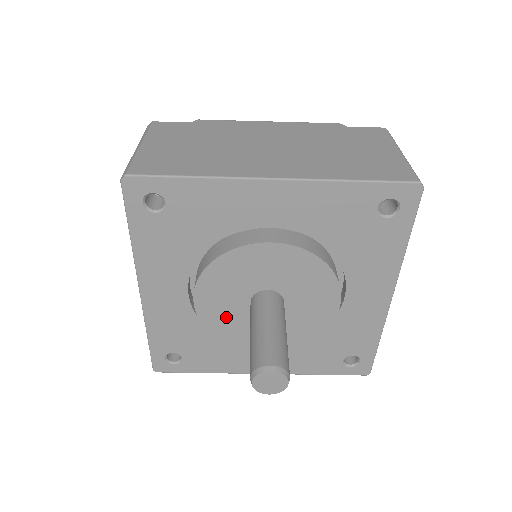
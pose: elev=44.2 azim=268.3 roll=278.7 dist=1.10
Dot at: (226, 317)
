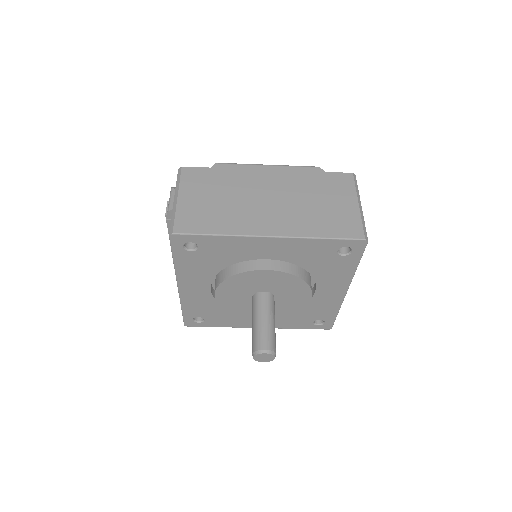
Dot at: (236, 304)
